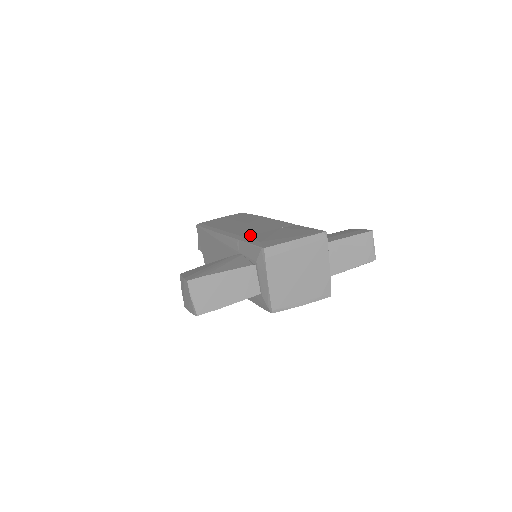
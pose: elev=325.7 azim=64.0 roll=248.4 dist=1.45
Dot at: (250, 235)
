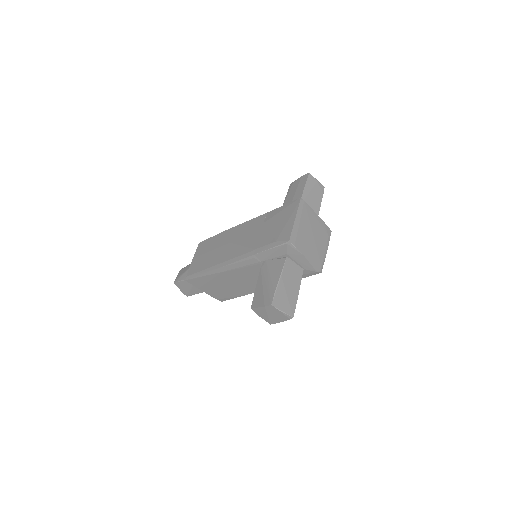
Dot at: (255, 245)
